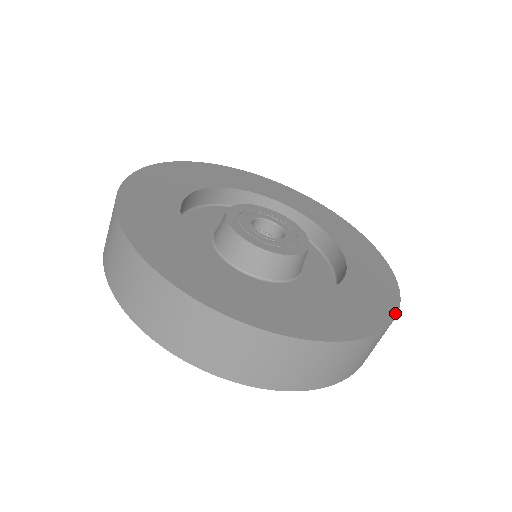
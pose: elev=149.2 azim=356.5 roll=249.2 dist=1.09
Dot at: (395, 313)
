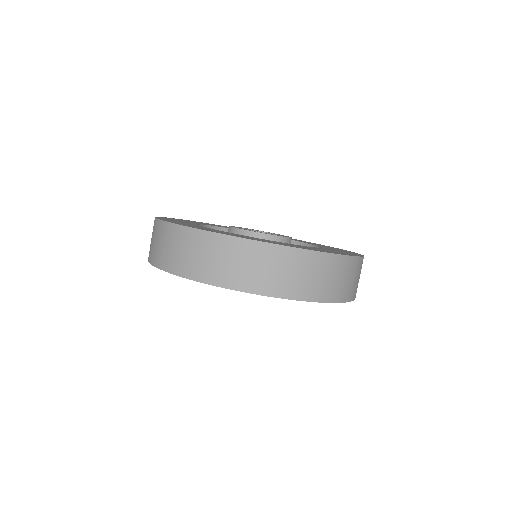
Dot at: (328, 252)
